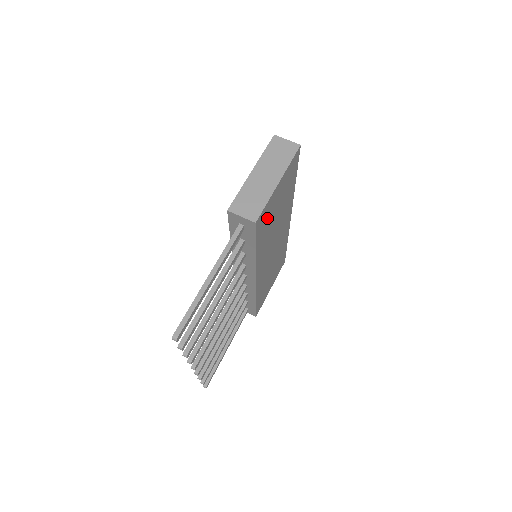
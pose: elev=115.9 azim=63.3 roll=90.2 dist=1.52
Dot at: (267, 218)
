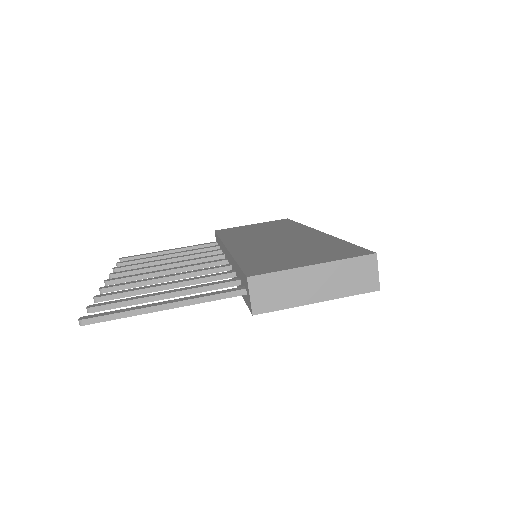
Dot at: occluded
